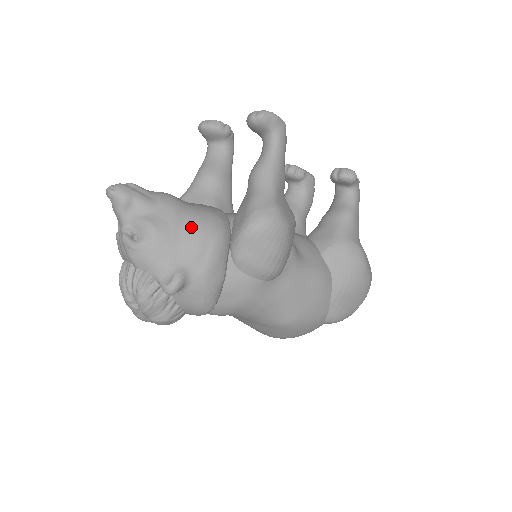
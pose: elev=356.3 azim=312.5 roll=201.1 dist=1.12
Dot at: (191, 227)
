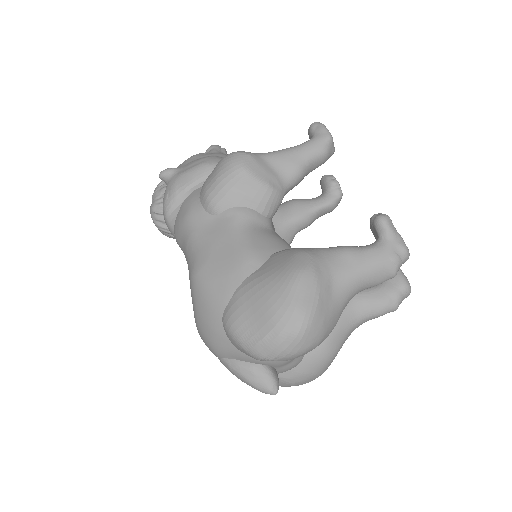
Dot at: (208, 156)
